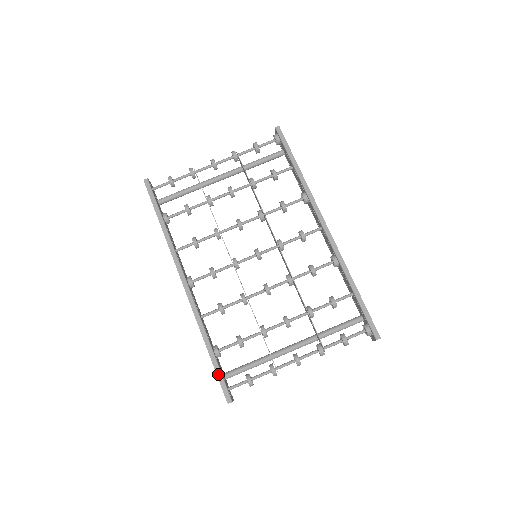
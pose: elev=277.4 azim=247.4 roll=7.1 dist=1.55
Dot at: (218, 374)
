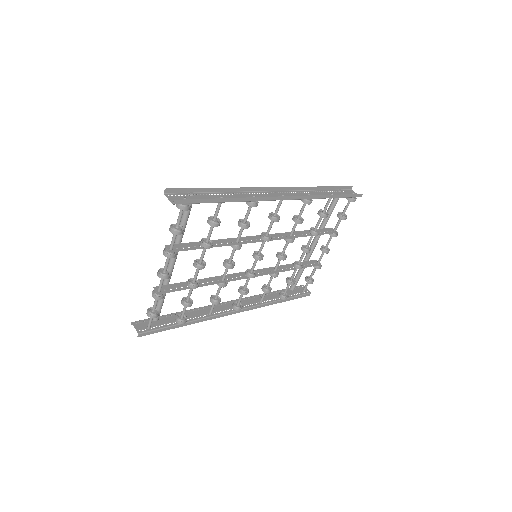
Dot at: occluded
